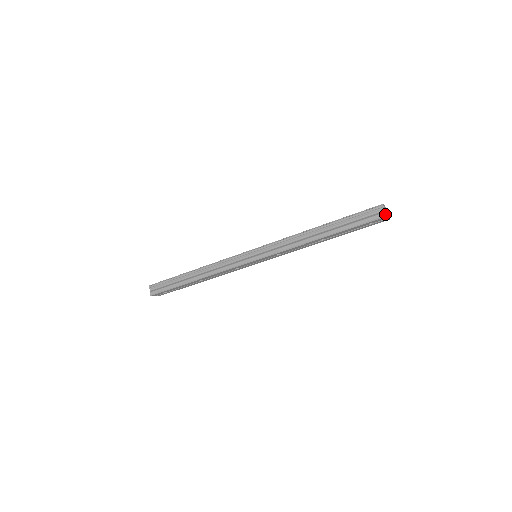
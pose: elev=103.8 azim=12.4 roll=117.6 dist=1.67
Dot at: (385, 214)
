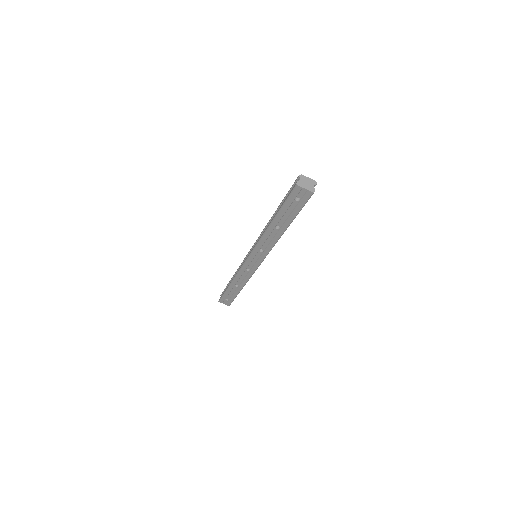
Dot at: (296, 183)
